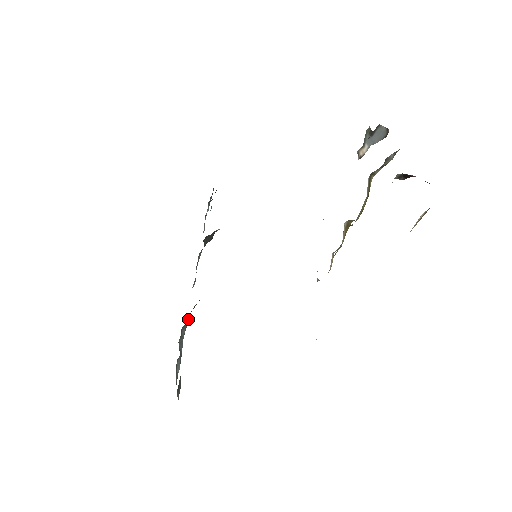
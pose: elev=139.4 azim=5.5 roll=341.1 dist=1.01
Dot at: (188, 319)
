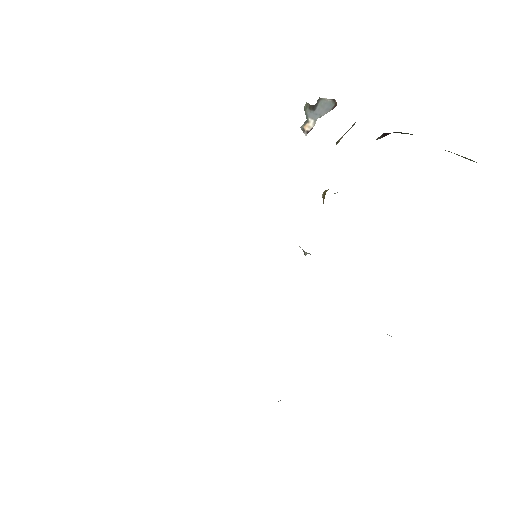
Dot at: occluded
